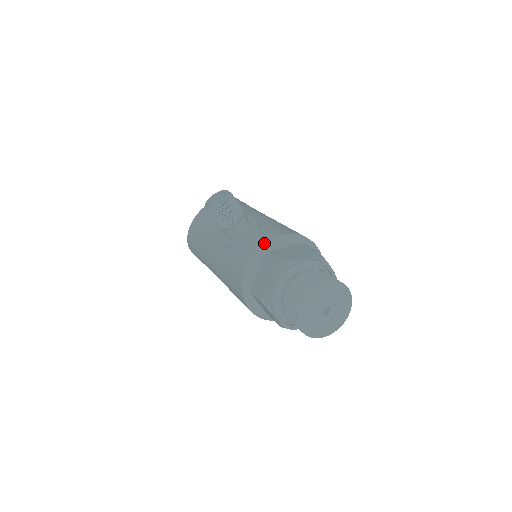
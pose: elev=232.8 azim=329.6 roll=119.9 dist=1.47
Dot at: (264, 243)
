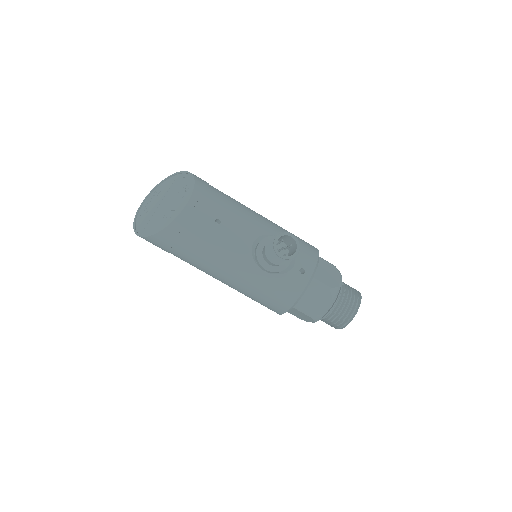
Dot at: (313, 273)
